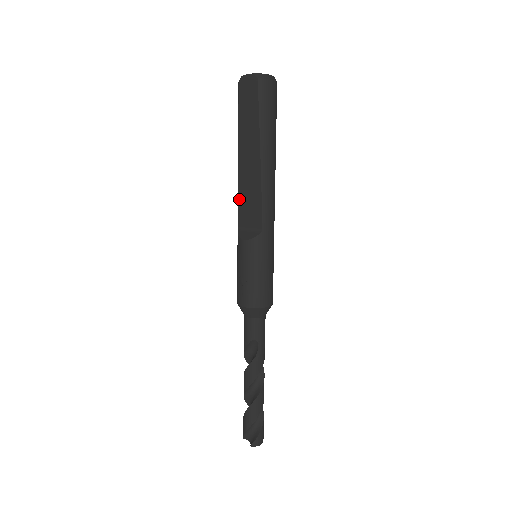
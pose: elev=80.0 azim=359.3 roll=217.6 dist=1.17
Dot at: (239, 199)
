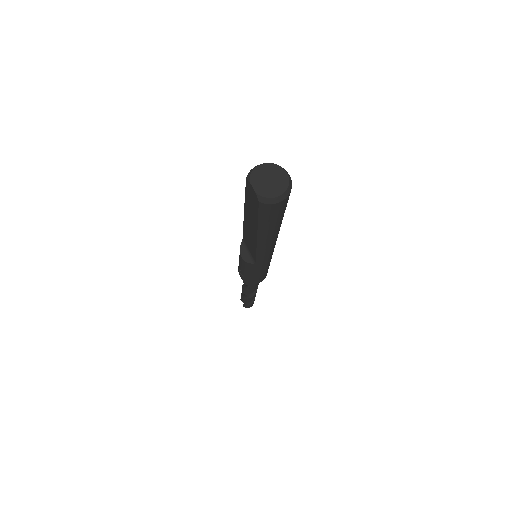
Dot at: (244, 231)
